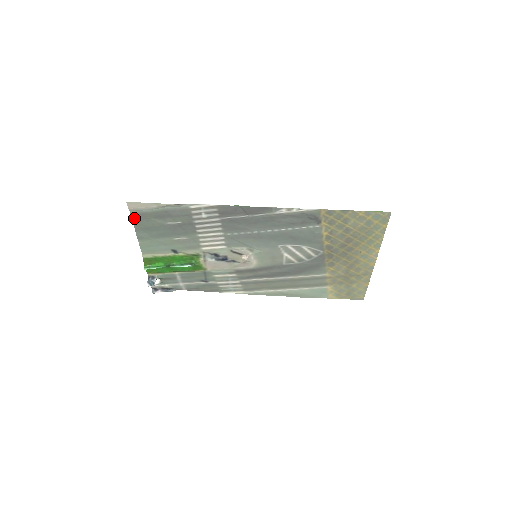
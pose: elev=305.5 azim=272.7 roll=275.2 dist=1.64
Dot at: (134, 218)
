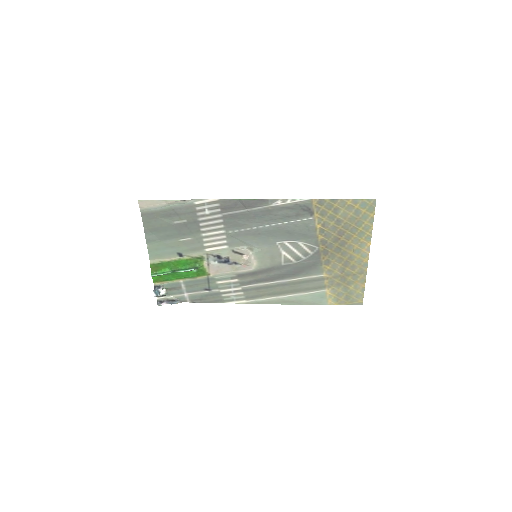
Dot at: (144, 218)
